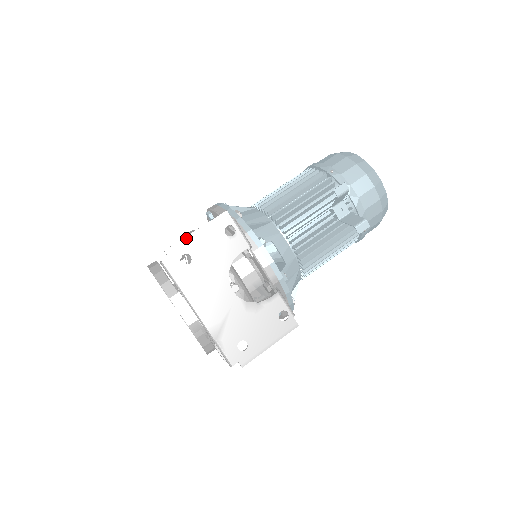
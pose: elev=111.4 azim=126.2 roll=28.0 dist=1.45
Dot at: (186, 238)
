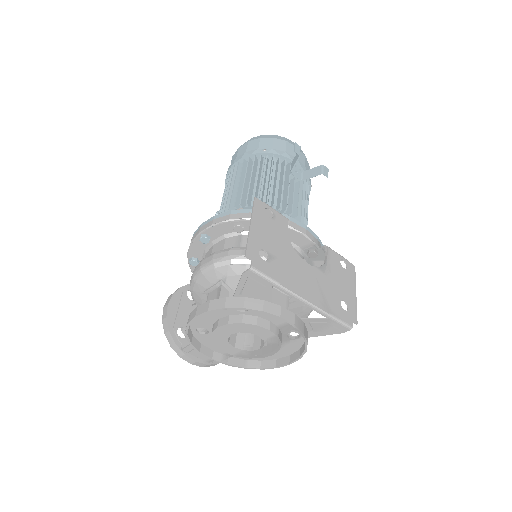
Dot at: (250, 235)
